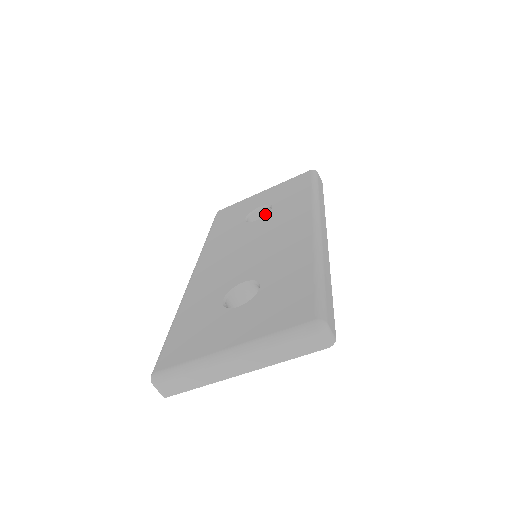
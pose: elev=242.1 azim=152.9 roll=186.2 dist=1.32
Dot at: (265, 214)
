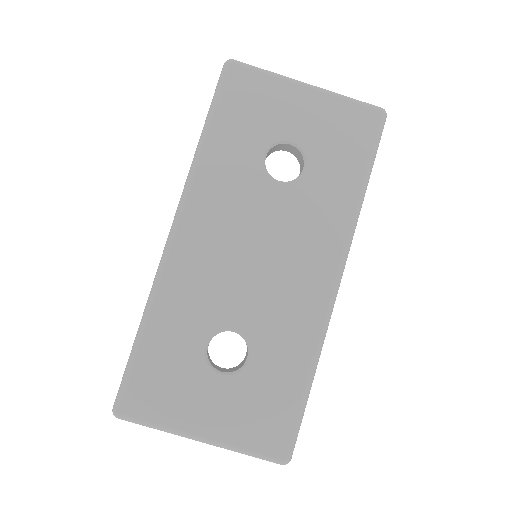
Dot at: (291, 149)
